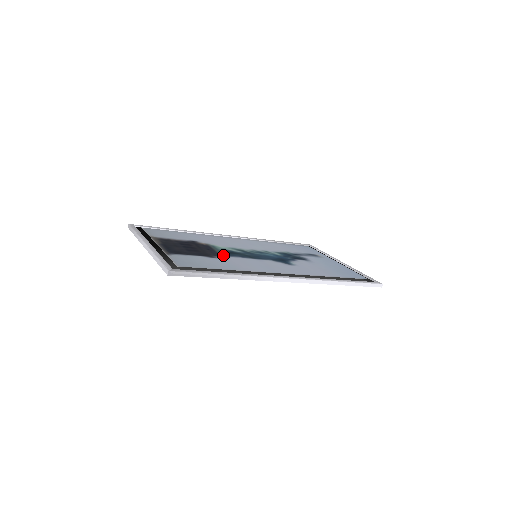
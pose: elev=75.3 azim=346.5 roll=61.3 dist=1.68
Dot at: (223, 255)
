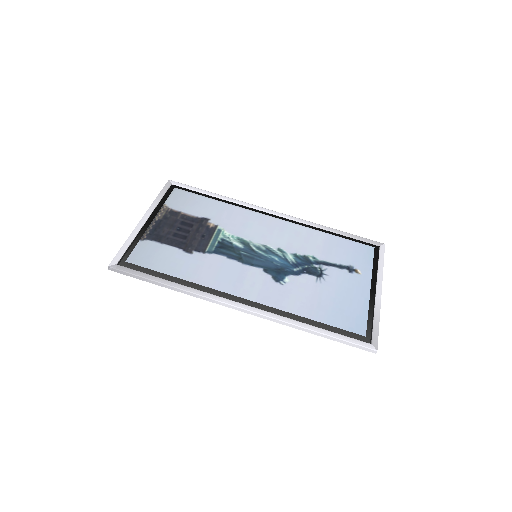
Dot at: (207, 250)
